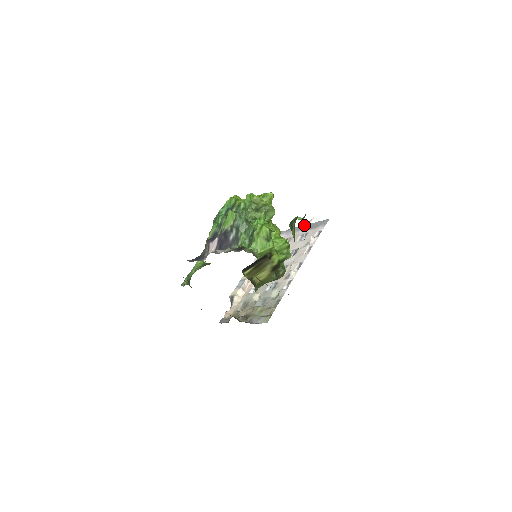
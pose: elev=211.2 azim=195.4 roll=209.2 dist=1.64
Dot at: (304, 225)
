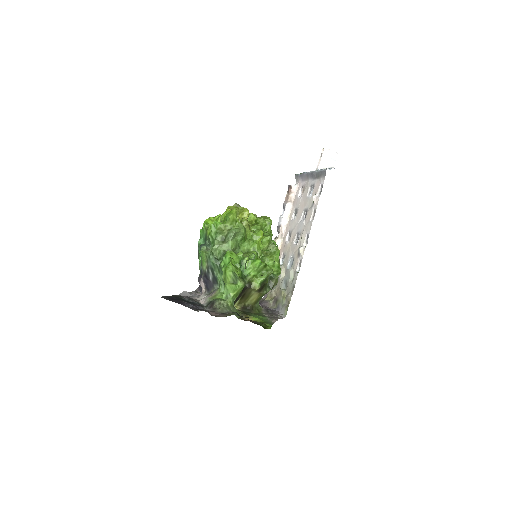
Dot at: (310, 172)
